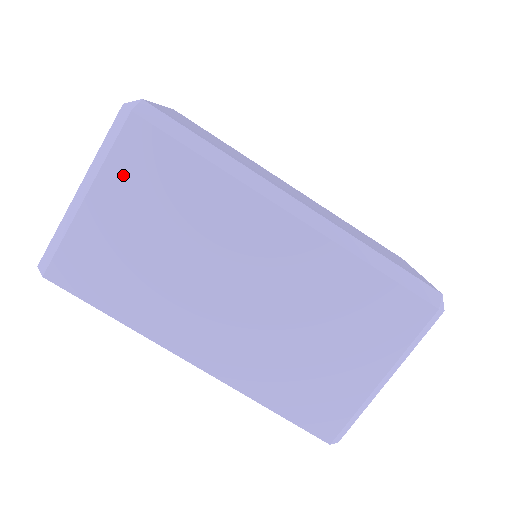
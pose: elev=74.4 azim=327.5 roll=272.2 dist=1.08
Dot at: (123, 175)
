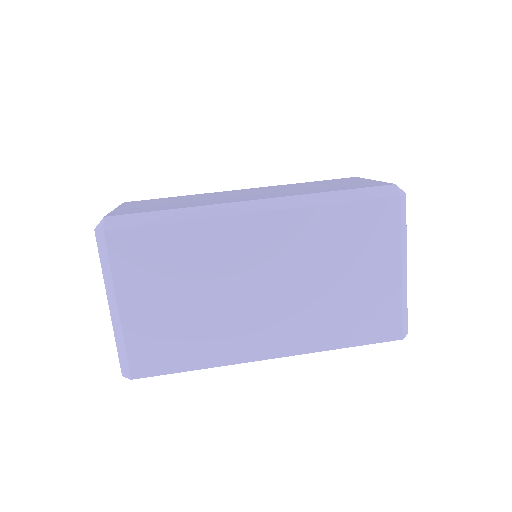
Dot at: (131, 274)
